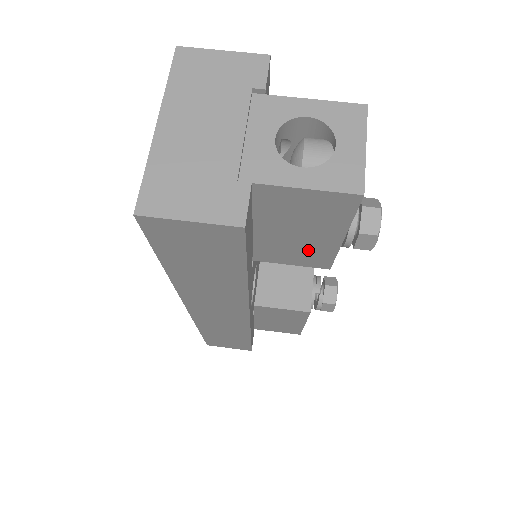
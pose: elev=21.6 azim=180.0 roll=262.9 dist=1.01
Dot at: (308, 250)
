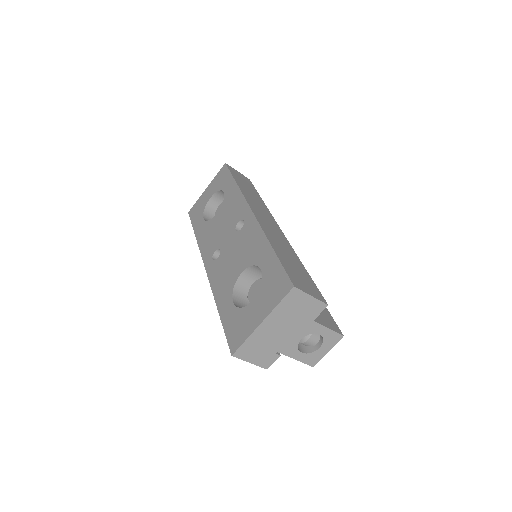
Dot at: occluded
